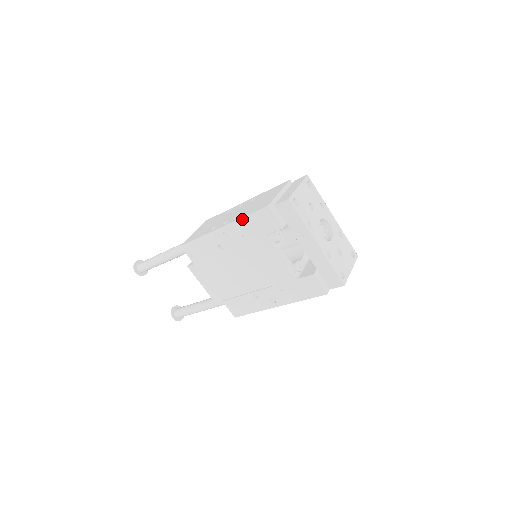
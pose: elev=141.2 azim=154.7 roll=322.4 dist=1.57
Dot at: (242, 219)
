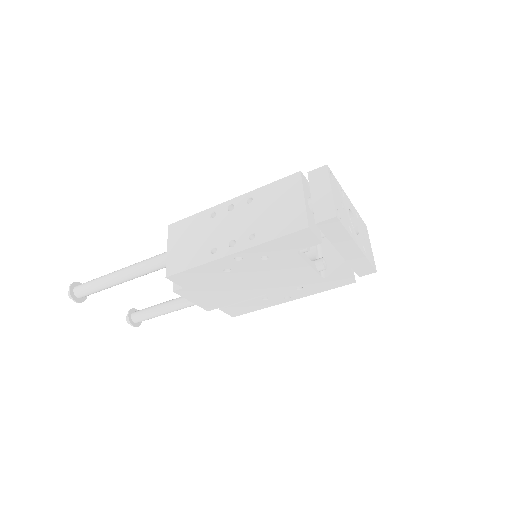
Dot at: (267, 243)
